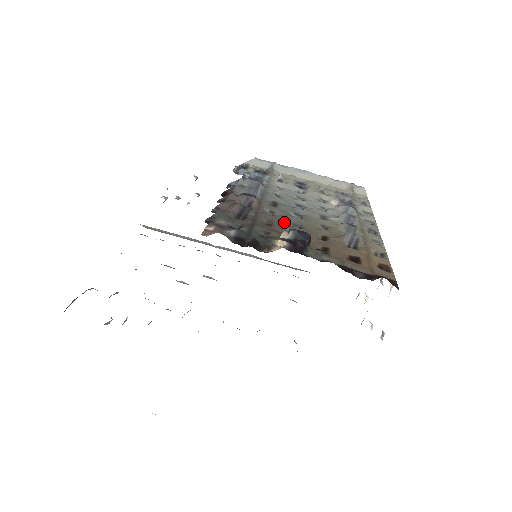
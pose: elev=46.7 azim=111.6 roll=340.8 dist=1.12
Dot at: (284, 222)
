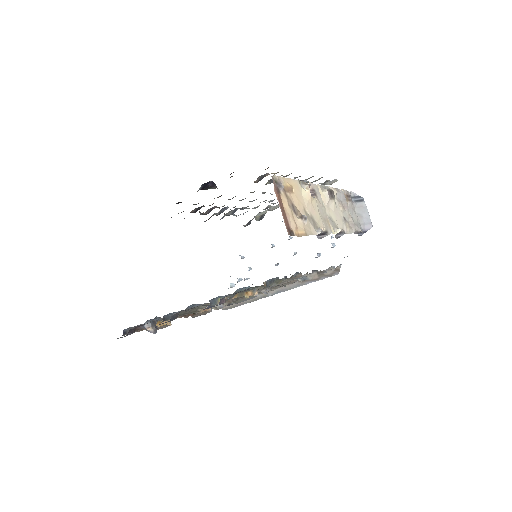
Dot at: occluded
